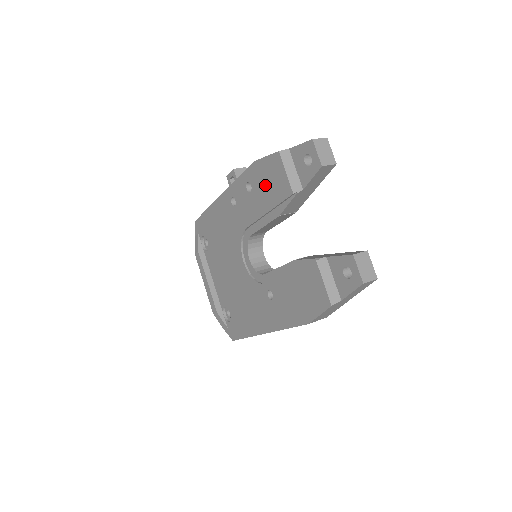
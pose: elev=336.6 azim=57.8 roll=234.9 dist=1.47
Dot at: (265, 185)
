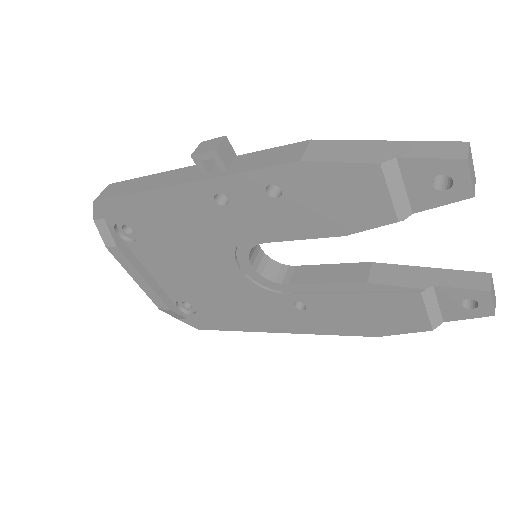
Dot at: (324, 198)
